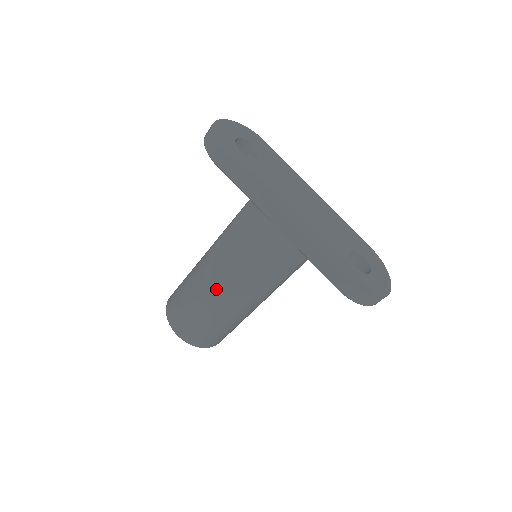
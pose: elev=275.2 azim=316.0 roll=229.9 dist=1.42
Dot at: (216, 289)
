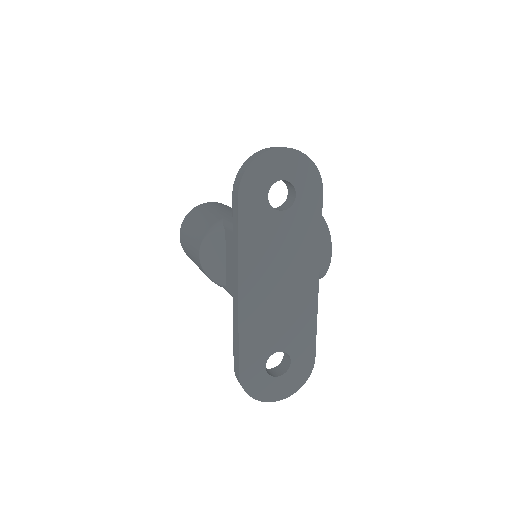
Dot at: (199, 253)
